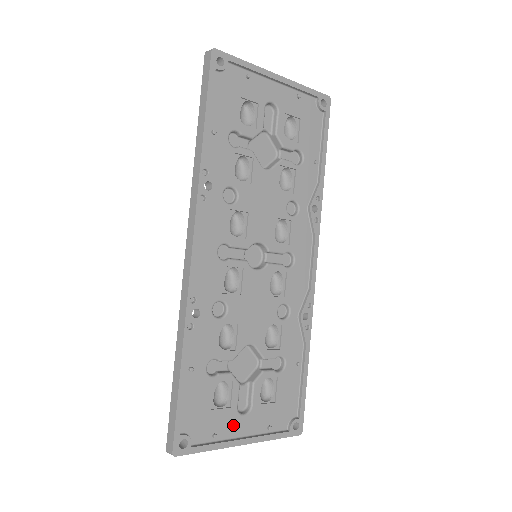
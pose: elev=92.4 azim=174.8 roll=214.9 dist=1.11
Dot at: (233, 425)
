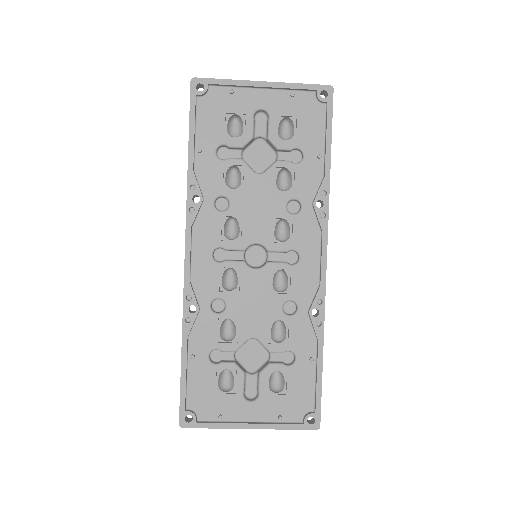
Dot at: (239, 410)
